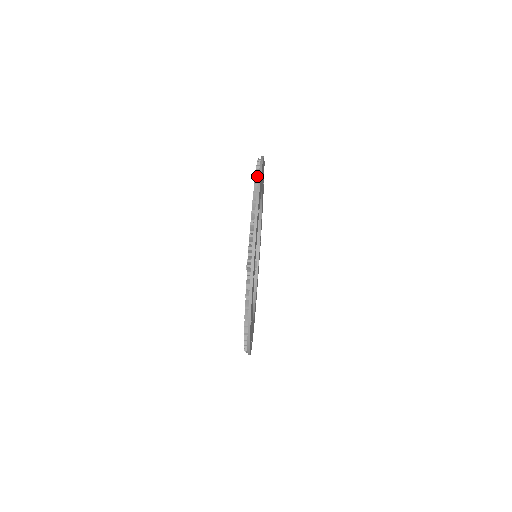
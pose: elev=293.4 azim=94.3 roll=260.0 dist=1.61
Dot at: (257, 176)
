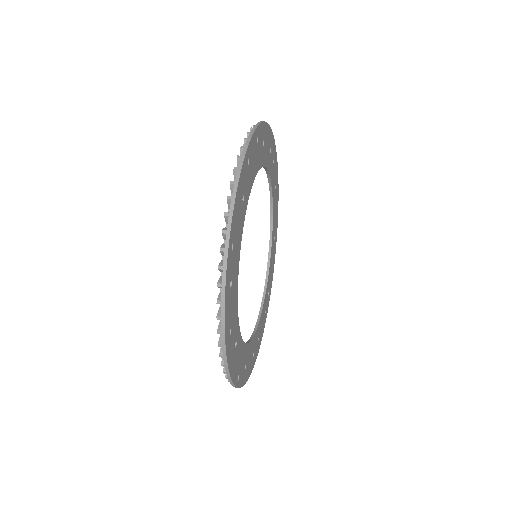
Dot at: occluded
